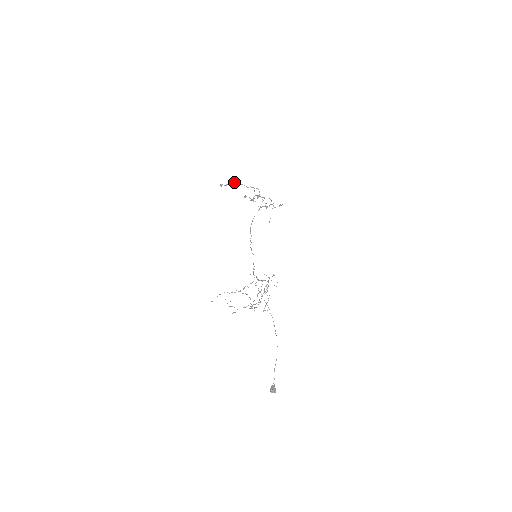
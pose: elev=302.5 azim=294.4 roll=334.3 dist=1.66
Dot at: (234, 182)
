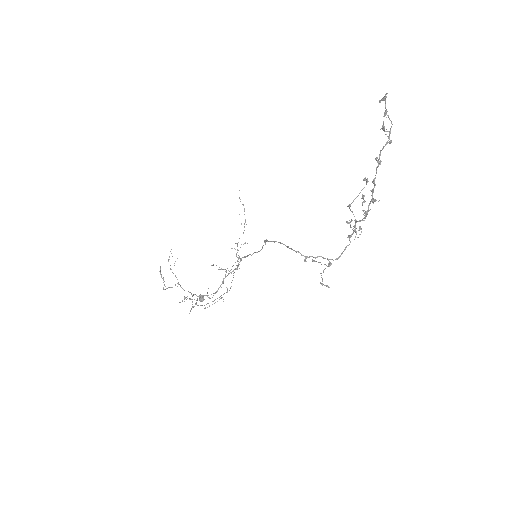
Dot at: (389, 133)
